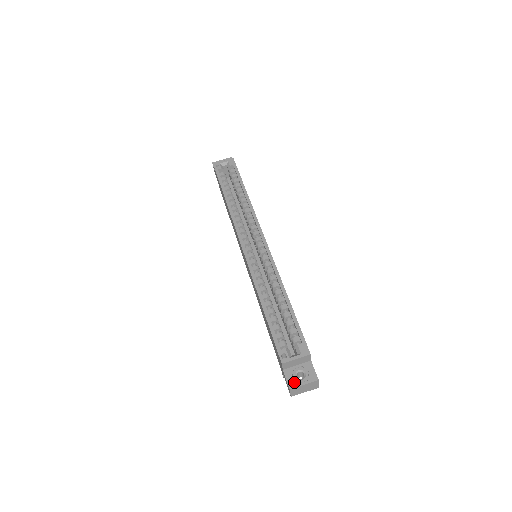
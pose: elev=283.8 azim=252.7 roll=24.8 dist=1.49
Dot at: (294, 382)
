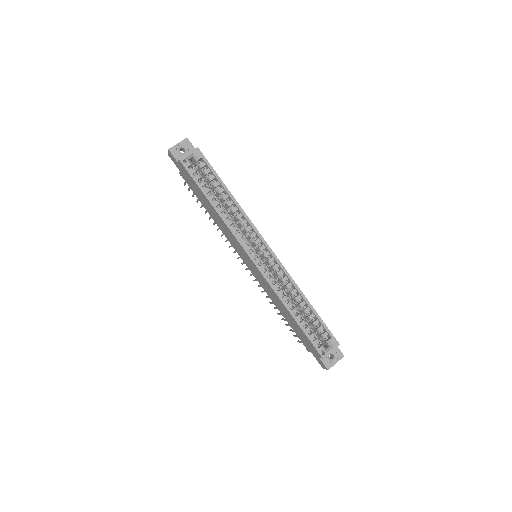
Dot at: (329, 364)
